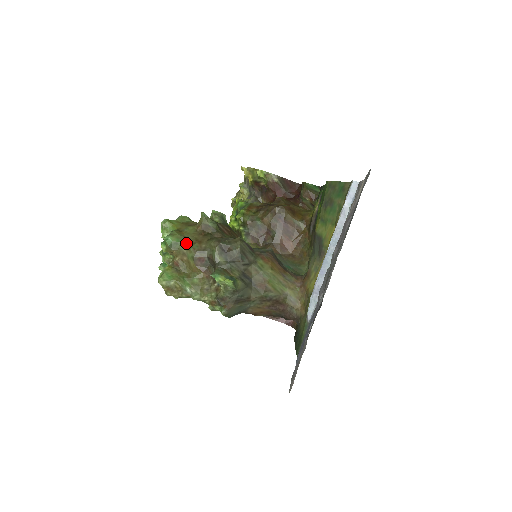
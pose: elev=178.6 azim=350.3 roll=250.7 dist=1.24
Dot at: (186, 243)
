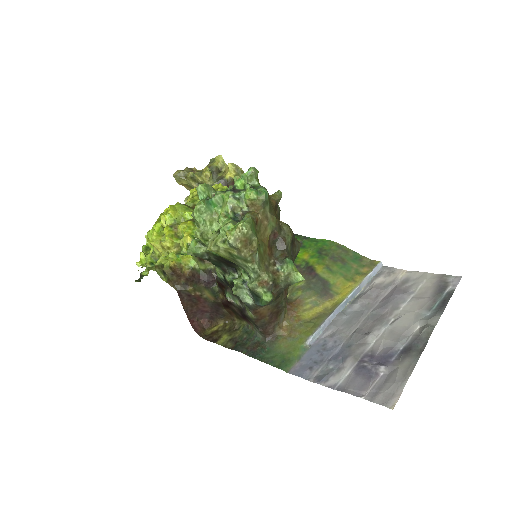
Dot at: (271, 209)
